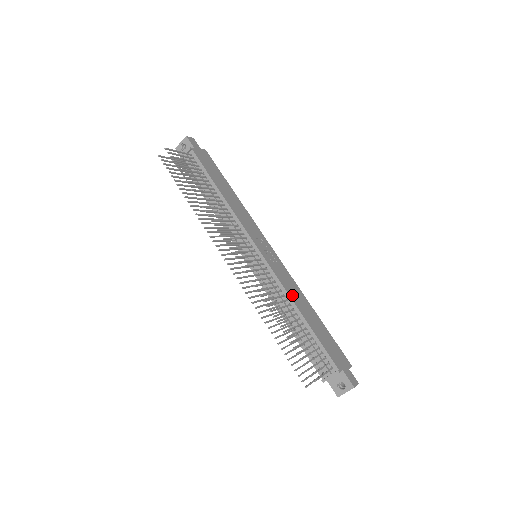
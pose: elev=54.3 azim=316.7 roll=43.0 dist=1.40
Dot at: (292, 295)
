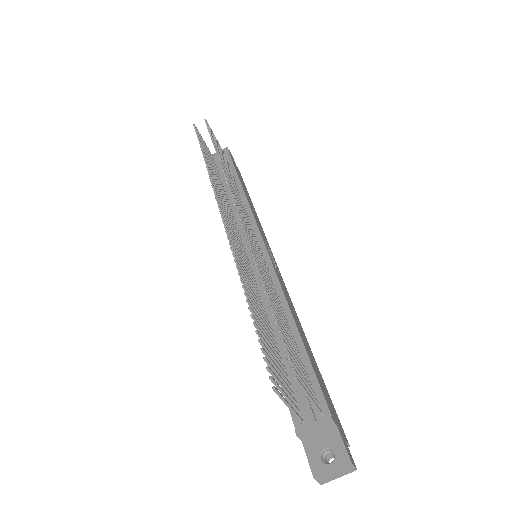
Dot at: (289, 304)
